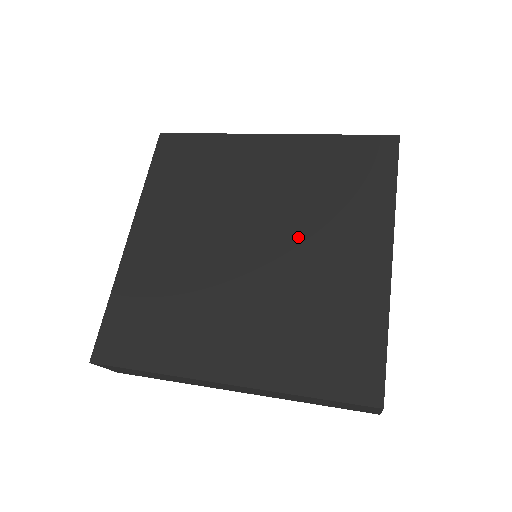
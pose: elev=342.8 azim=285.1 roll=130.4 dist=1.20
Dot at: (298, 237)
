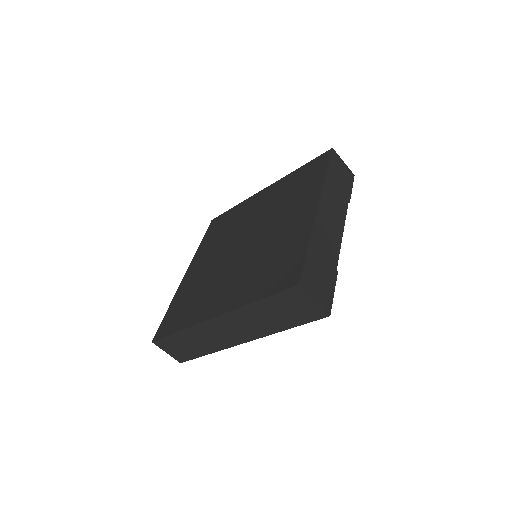
Dot at: (268, 226)
